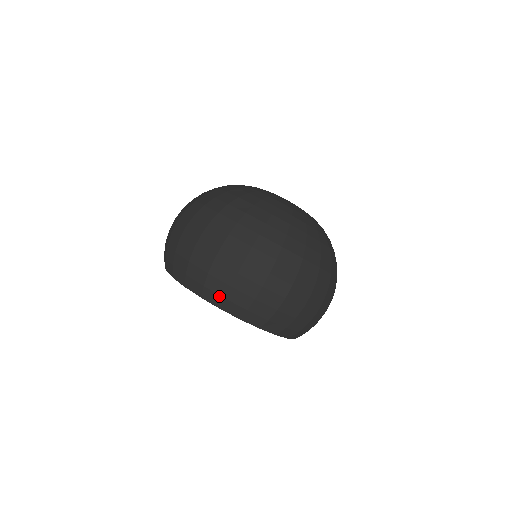
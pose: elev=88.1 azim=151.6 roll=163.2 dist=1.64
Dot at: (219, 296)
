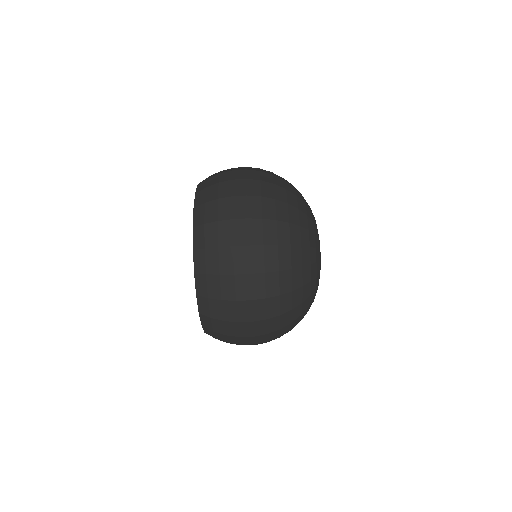
Dot at: (204, 219)
